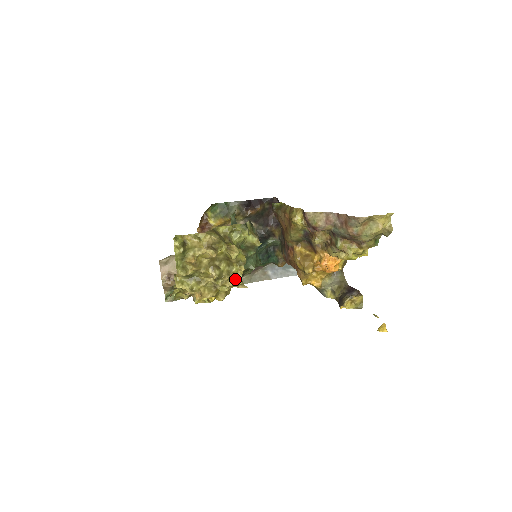
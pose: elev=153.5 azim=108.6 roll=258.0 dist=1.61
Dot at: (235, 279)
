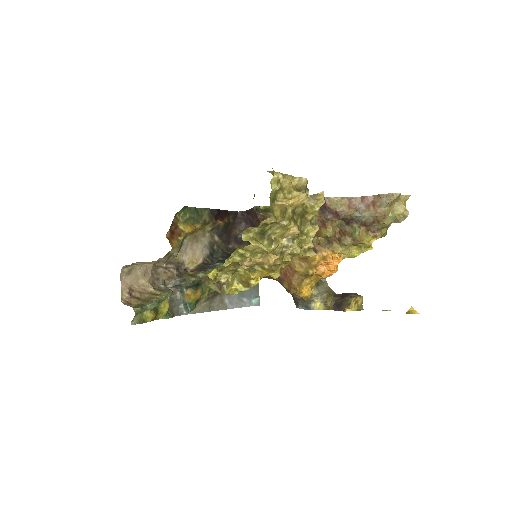
Dot at: (306, 242)
